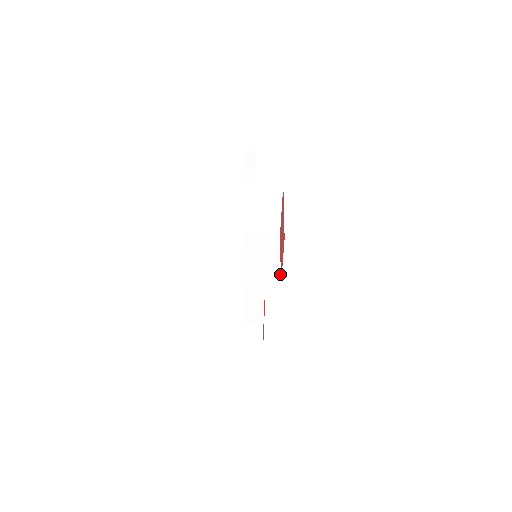
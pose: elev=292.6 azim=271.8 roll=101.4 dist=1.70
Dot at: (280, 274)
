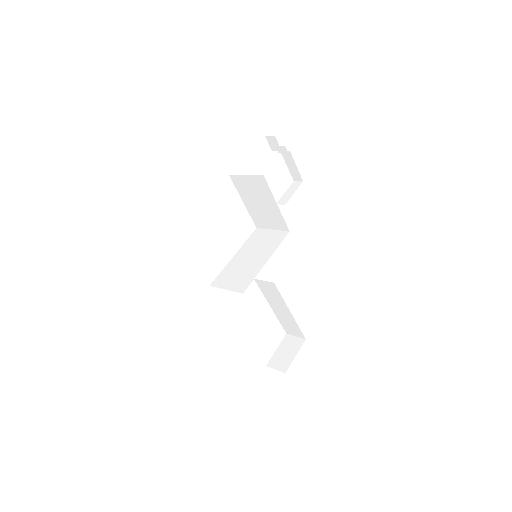
Dot at: (253, 279)
